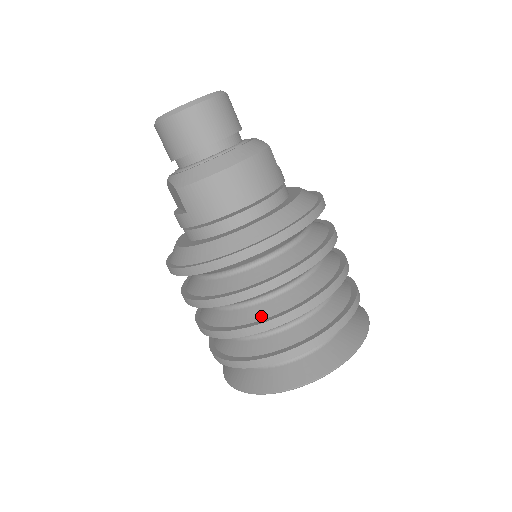
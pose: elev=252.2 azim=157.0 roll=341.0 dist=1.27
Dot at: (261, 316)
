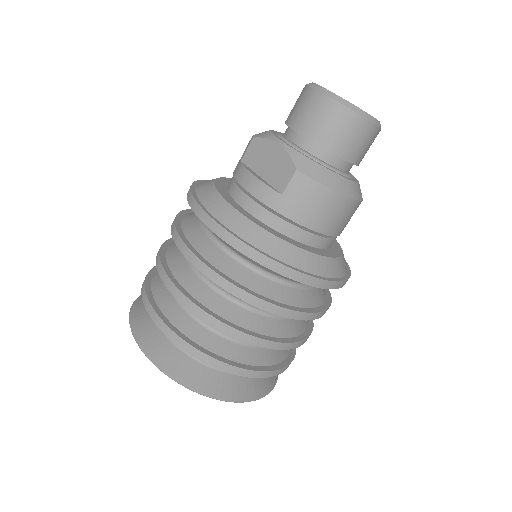
Dot at: (259, 329)
